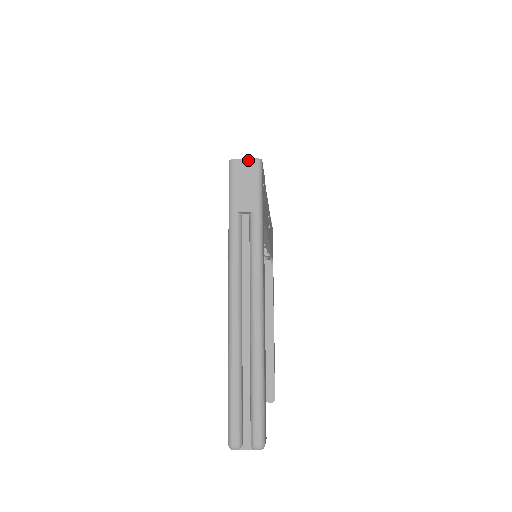
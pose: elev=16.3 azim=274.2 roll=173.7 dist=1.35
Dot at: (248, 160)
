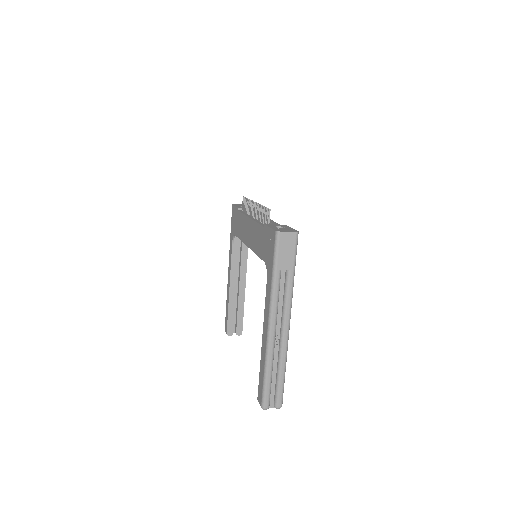
Dot at: (290, 233)
